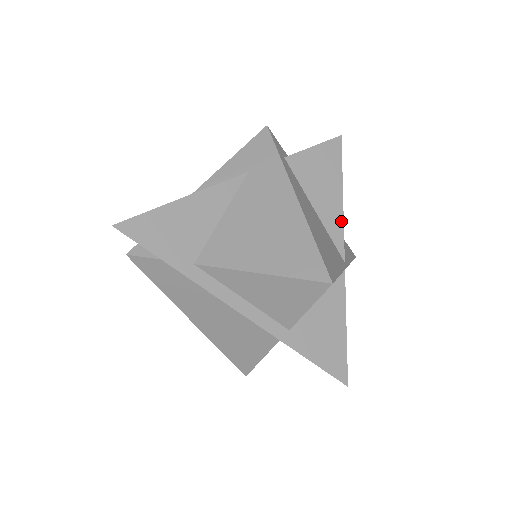
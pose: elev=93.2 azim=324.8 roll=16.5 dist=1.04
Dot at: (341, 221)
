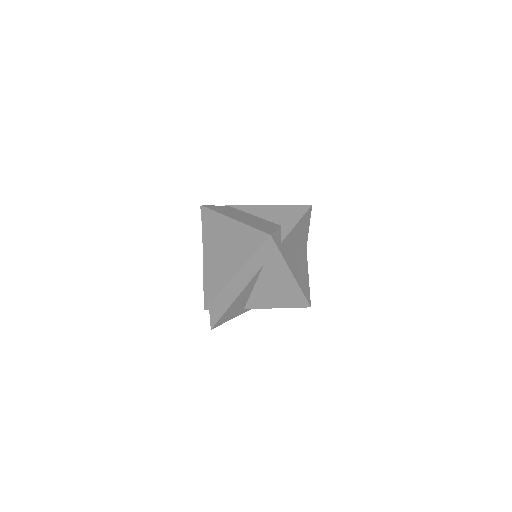
Dot at: (306, 240)
